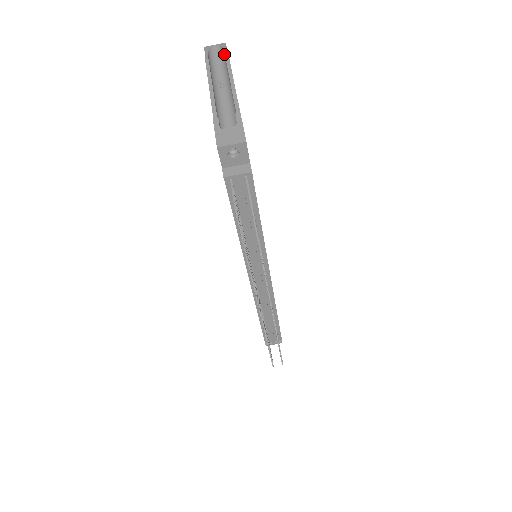
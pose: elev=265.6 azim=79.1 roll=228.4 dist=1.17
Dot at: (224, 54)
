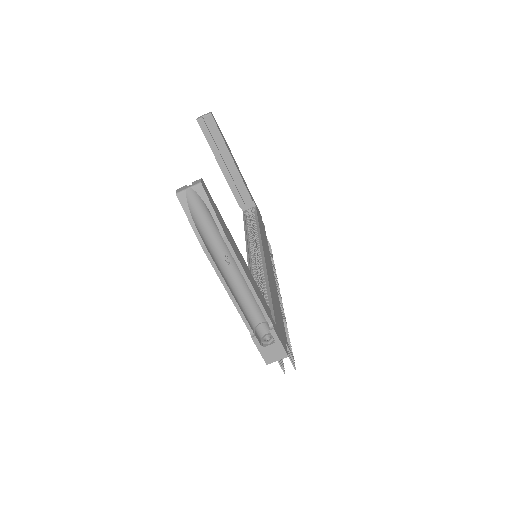
Dot at: (215, 223)
